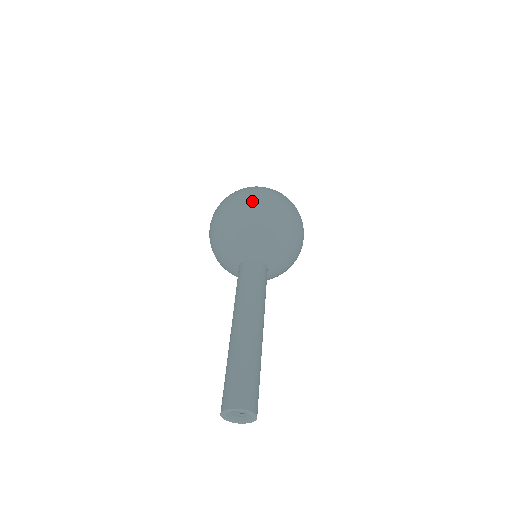
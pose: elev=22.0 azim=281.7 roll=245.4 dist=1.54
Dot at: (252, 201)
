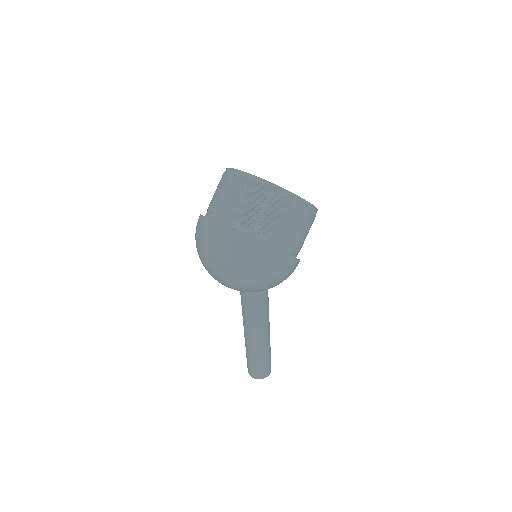
Dot at: (218, 272)
